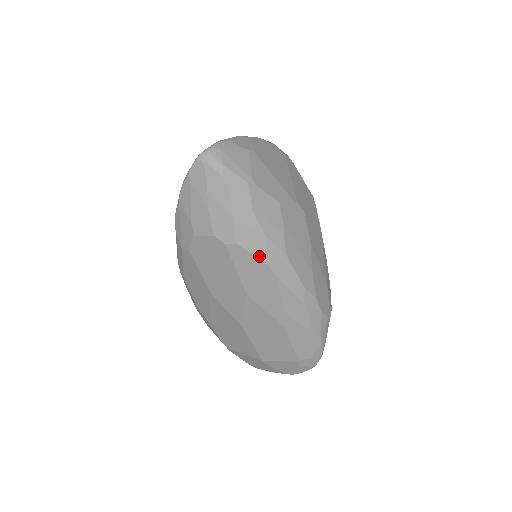
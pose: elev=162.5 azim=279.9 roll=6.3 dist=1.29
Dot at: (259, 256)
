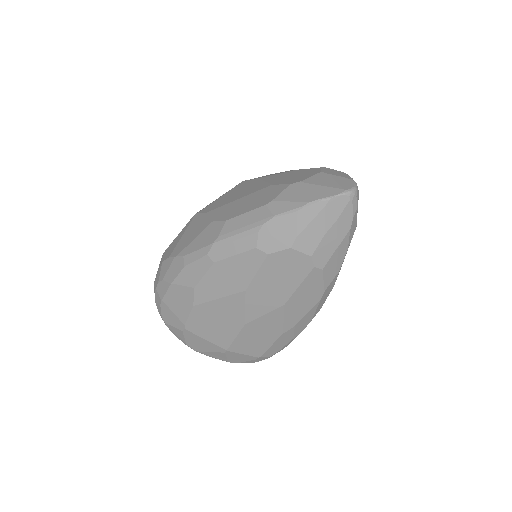
Dot at: (326, 283)
